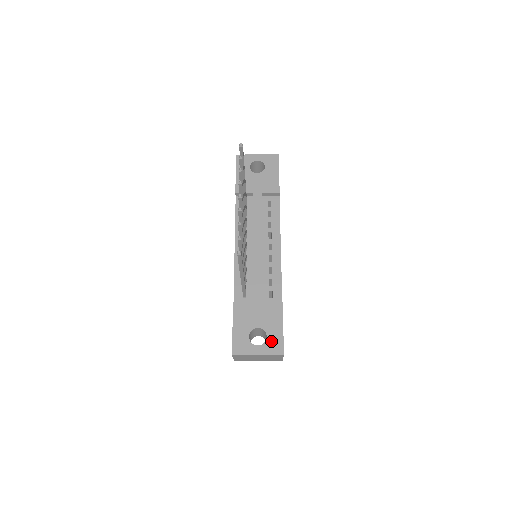
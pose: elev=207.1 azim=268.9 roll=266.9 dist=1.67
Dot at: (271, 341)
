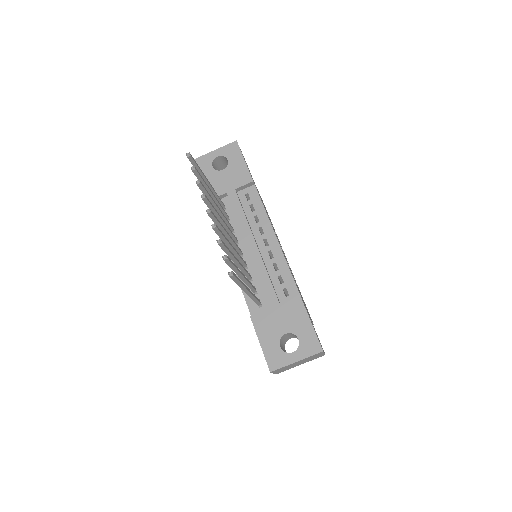
Dot at: (305, 342)
